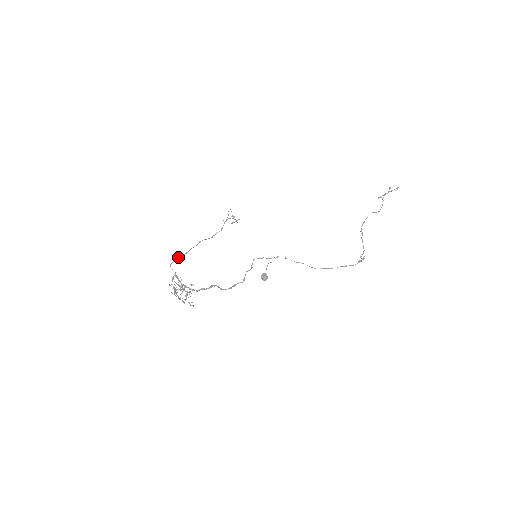
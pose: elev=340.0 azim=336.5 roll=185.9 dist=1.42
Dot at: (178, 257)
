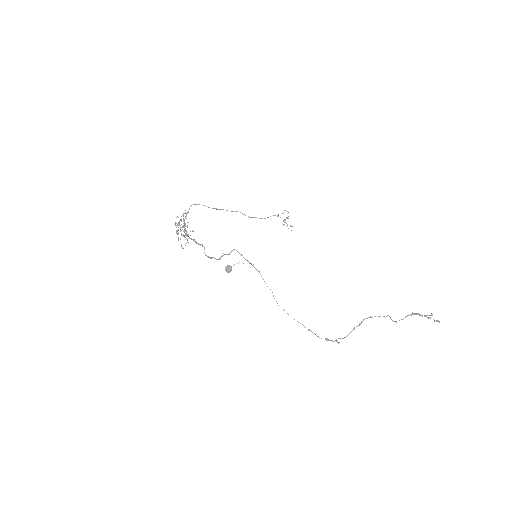
Dot at: occluded
